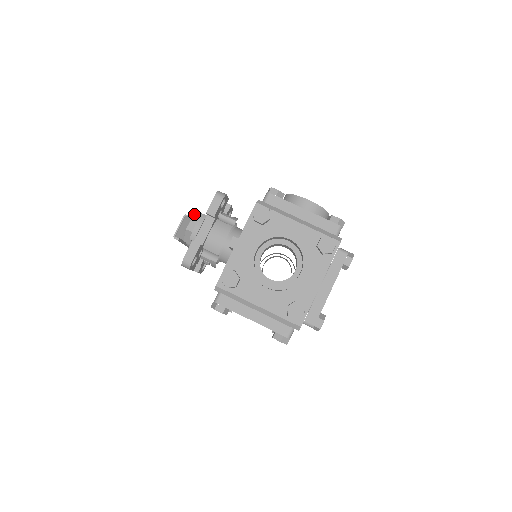
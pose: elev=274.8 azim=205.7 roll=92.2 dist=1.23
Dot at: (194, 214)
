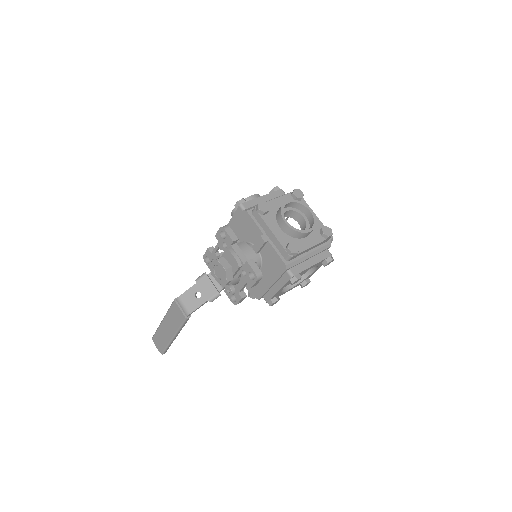
Dot at: (217, 259)
